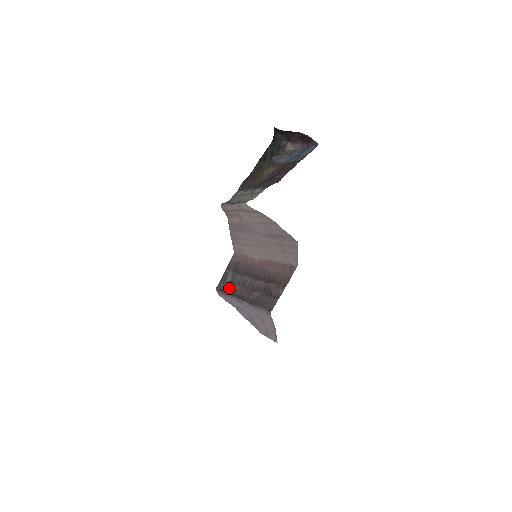
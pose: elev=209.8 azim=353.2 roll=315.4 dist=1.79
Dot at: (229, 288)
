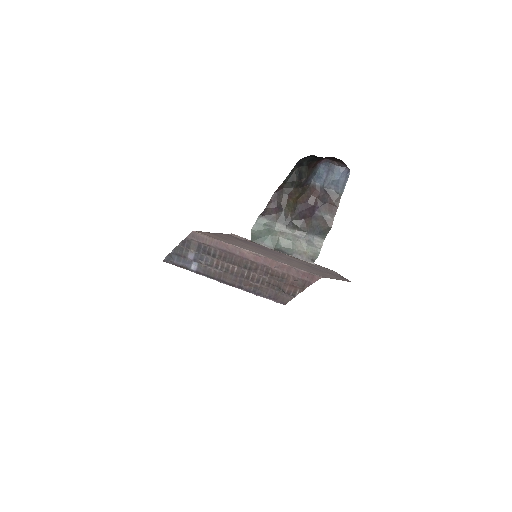
Dot at: (196, 267)
